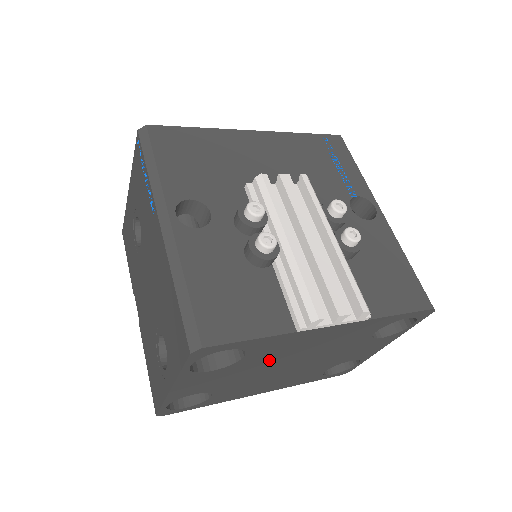
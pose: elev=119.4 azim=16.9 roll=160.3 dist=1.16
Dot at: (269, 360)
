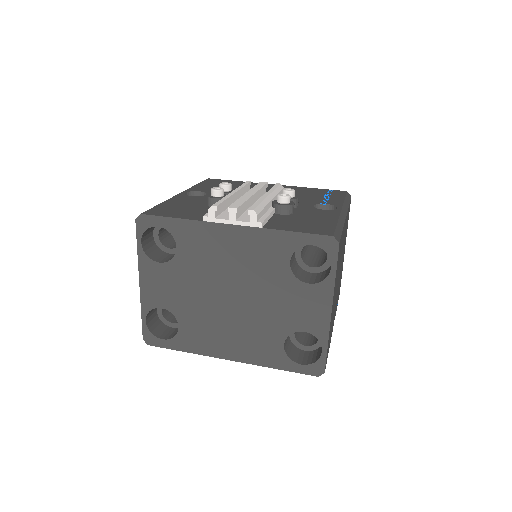
Dot at: (202, 270)
